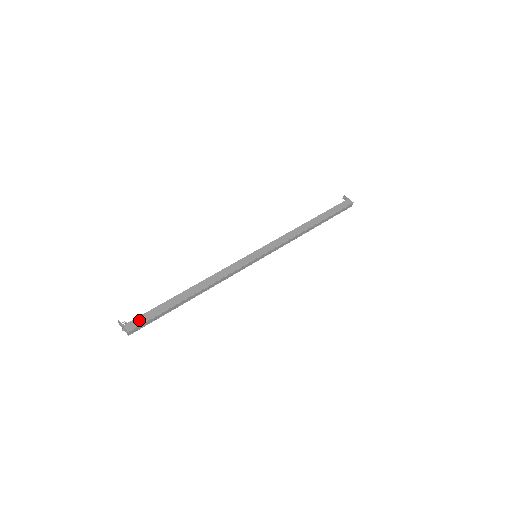
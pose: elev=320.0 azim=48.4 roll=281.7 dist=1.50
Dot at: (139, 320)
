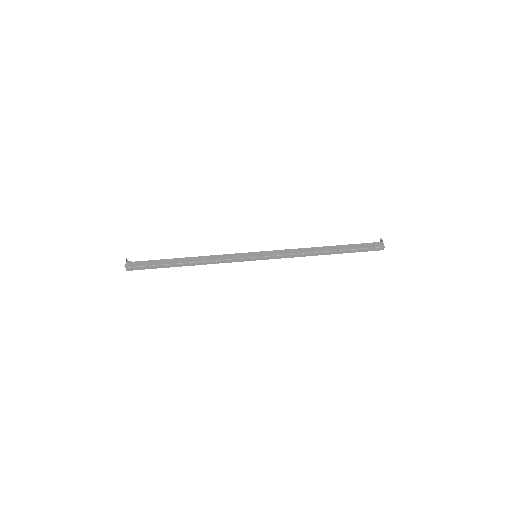
Dot at: (138, 263)
